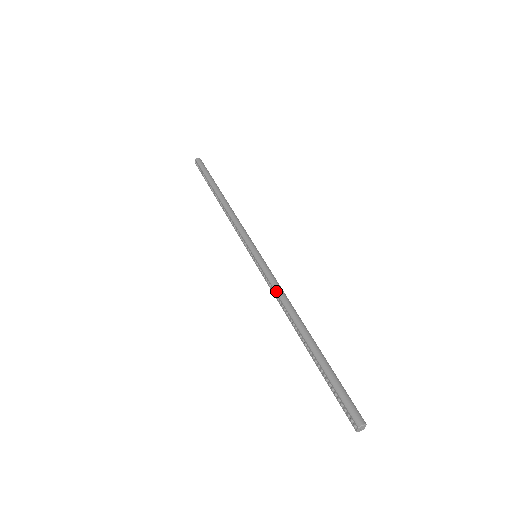
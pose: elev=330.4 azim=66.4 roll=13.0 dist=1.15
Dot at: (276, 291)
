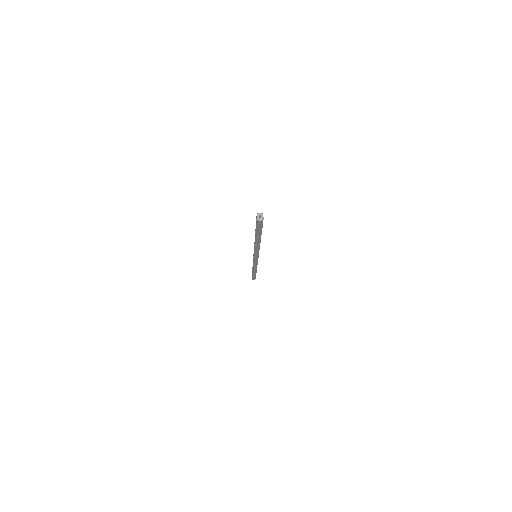
Dot at: occluded
